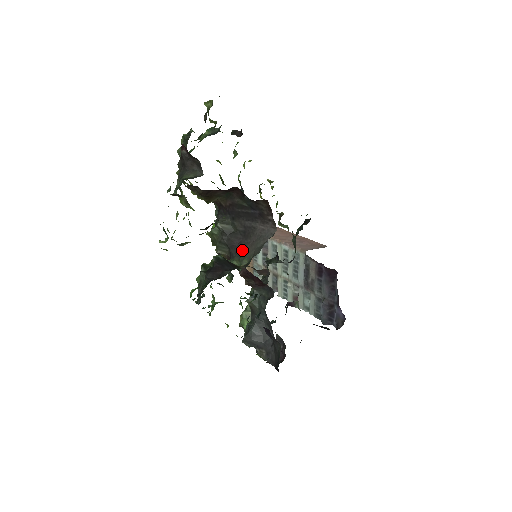
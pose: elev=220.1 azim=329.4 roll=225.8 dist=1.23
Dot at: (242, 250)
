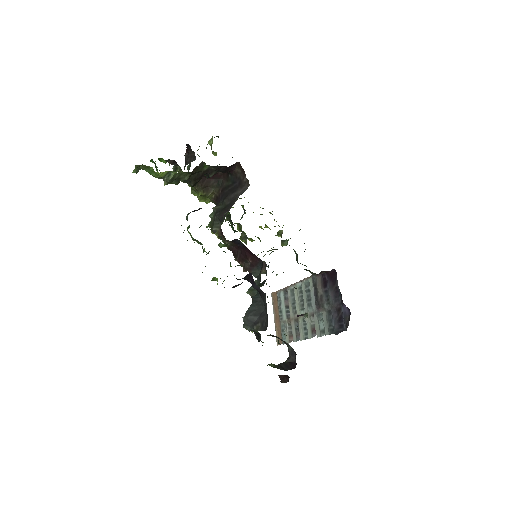
Dot at: occluded
